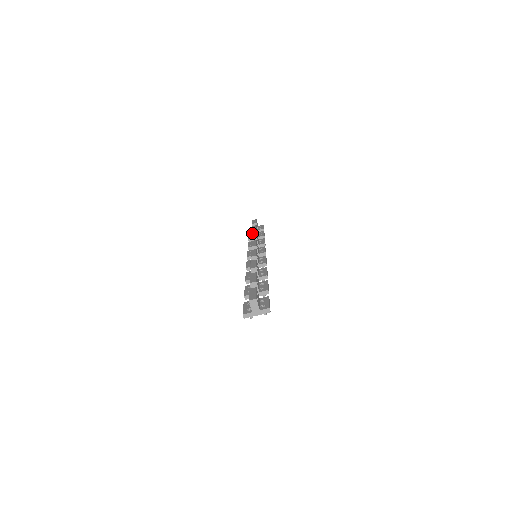
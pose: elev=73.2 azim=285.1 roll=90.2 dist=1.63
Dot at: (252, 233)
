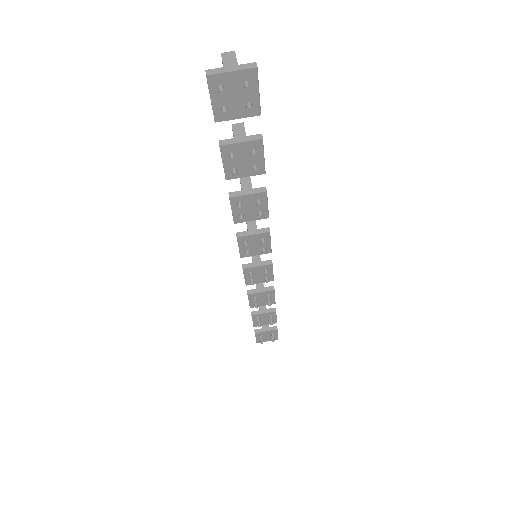
Dot at: occluded
